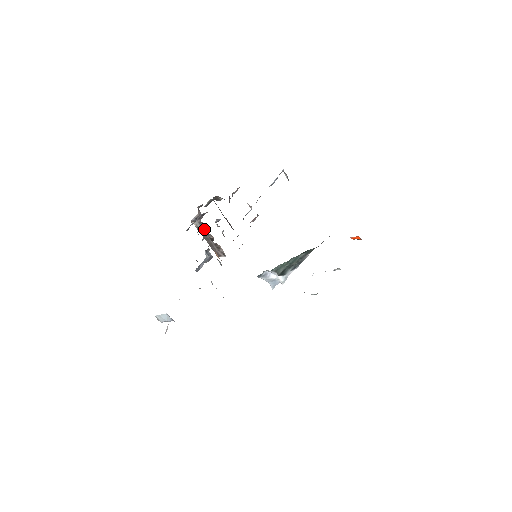
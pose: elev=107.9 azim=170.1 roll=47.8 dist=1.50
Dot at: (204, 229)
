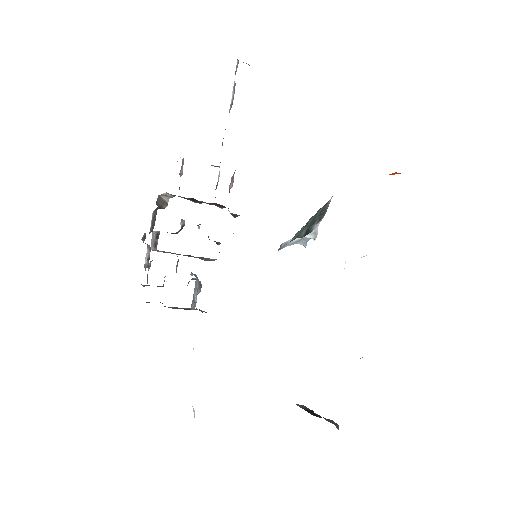
Dot at: (170, 252)
